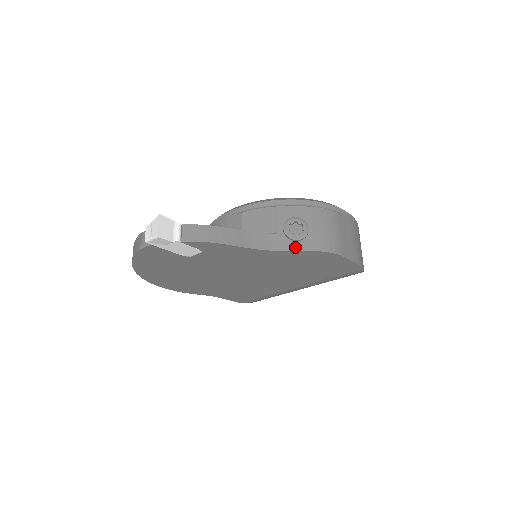
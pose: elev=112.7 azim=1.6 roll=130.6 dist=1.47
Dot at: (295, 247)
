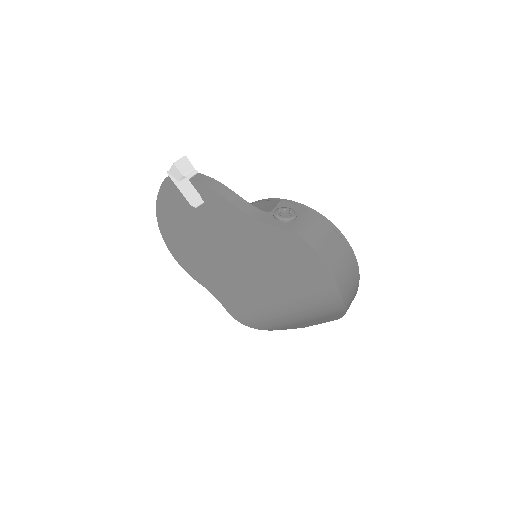
Dot at: (276, 224)
